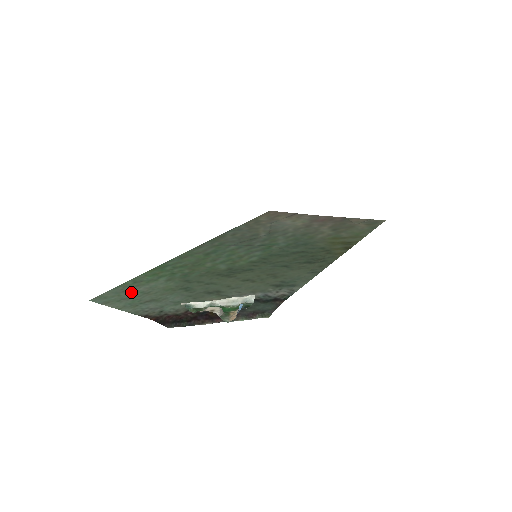
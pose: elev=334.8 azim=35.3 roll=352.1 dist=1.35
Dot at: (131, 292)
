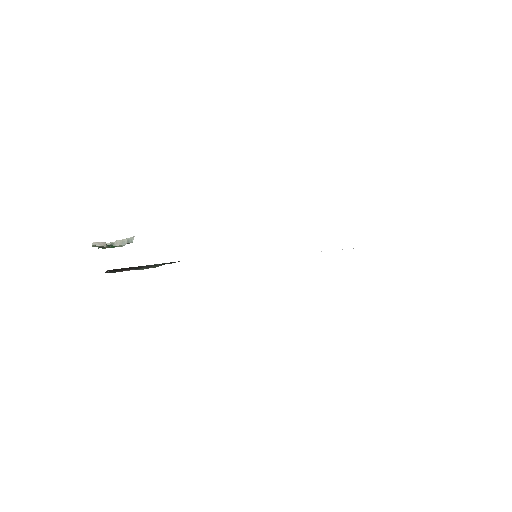
Dot at: occluded
